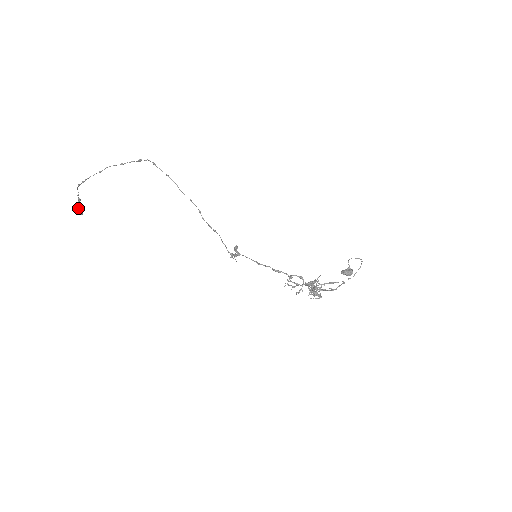
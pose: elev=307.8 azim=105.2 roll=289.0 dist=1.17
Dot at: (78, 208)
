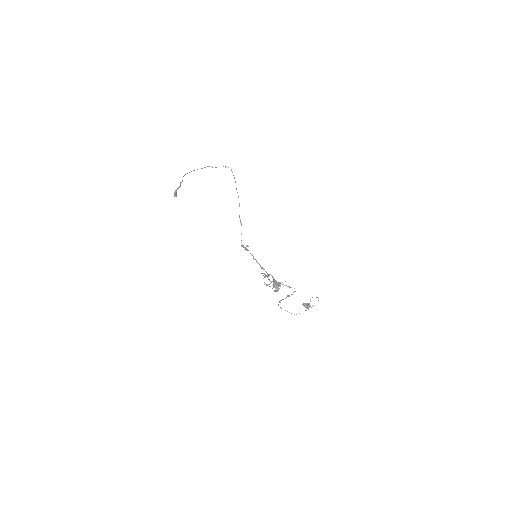
Dot at: (176, 191)
